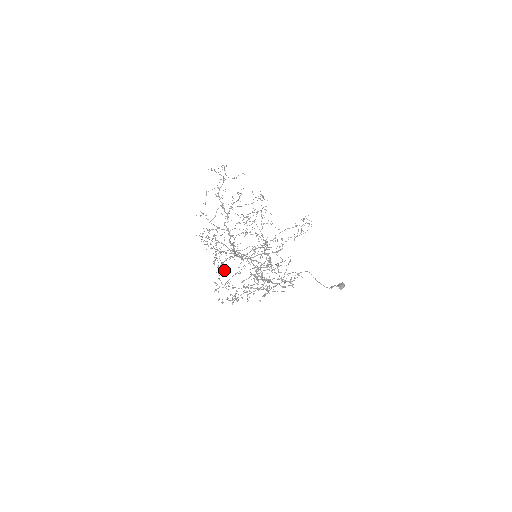
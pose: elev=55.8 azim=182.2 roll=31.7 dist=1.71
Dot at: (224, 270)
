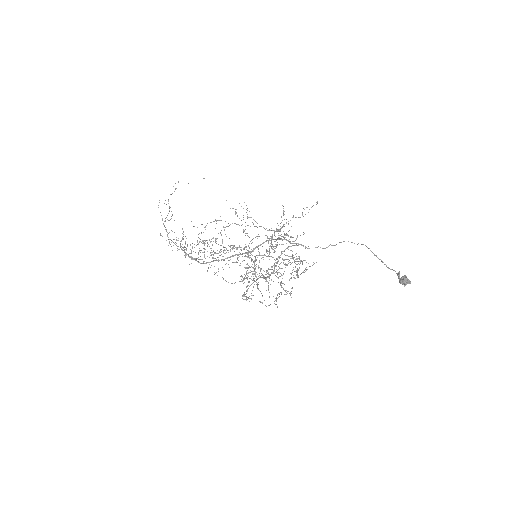
Dot at: occluded
